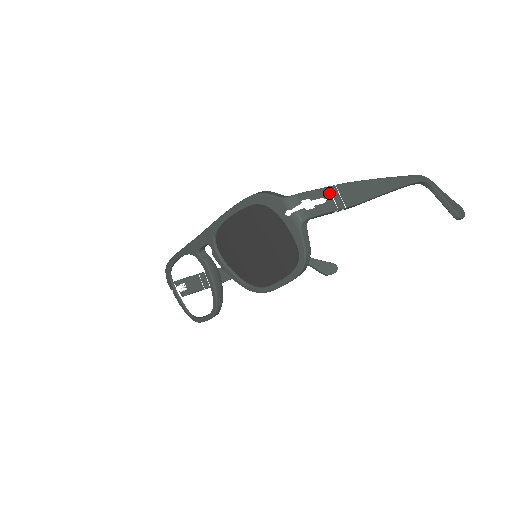
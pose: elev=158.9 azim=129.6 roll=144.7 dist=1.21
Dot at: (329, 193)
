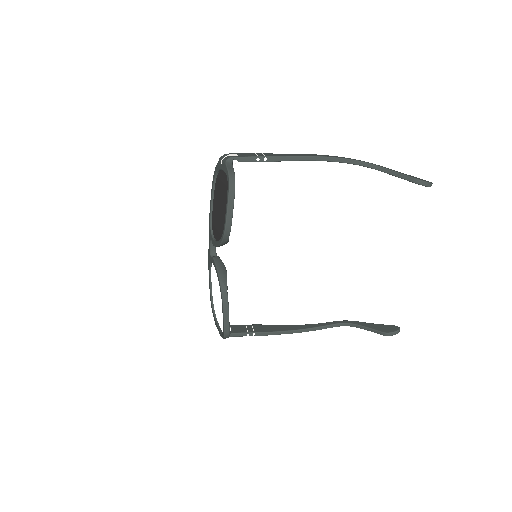
Dot at: (254, 154)
